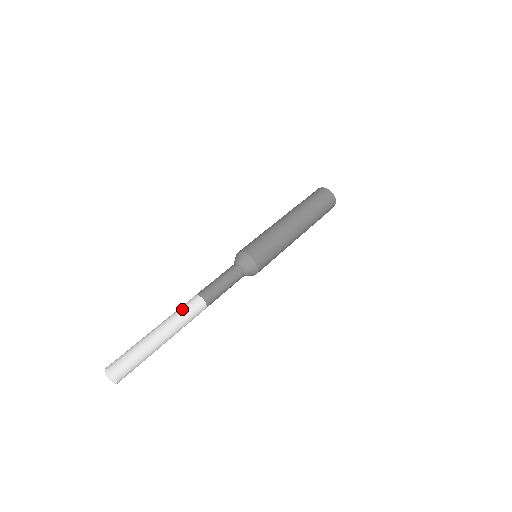
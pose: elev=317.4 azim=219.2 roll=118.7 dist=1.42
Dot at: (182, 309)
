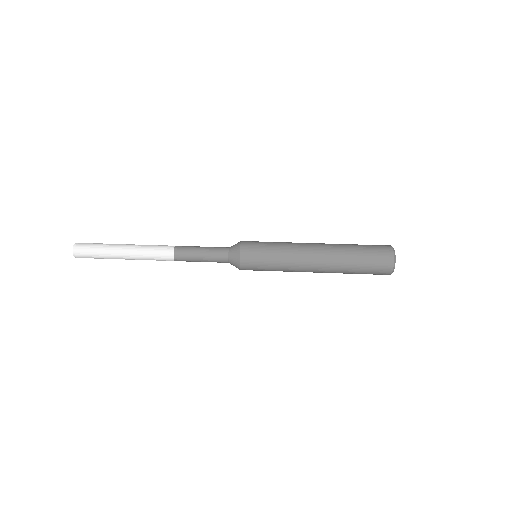
Dot at: (154, 245)
